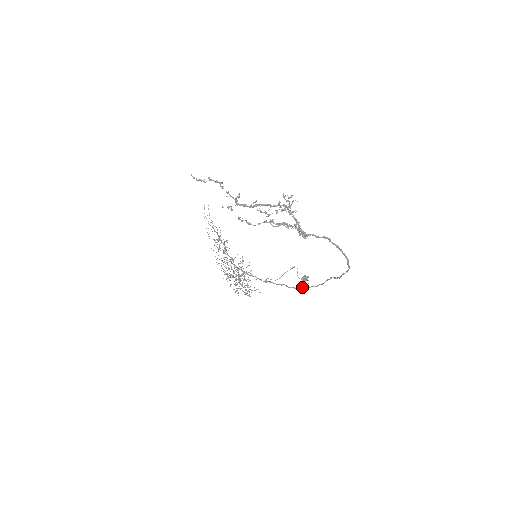
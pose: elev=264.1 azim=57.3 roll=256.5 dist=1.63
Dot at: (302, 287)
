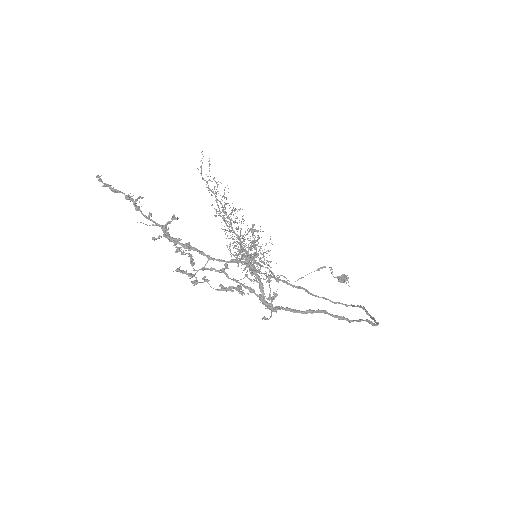
Dot at: (327, 299)
